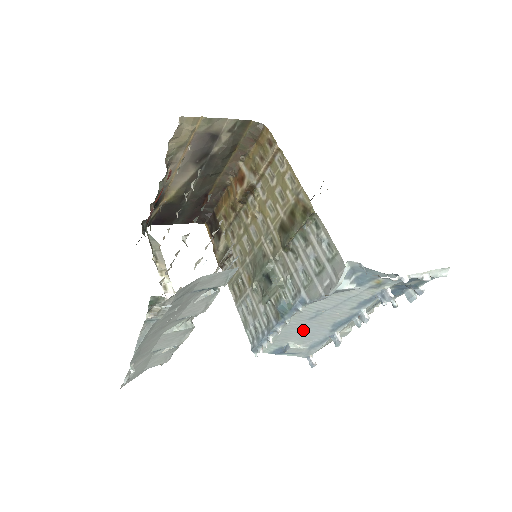
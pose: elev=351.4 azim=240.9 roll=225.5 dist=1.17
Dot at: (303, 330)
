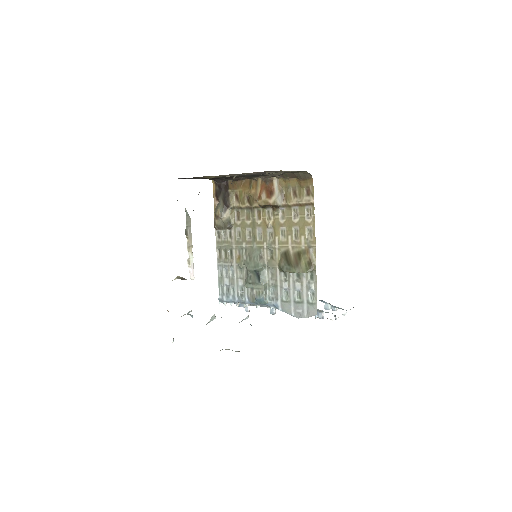
Dot at: occluded
